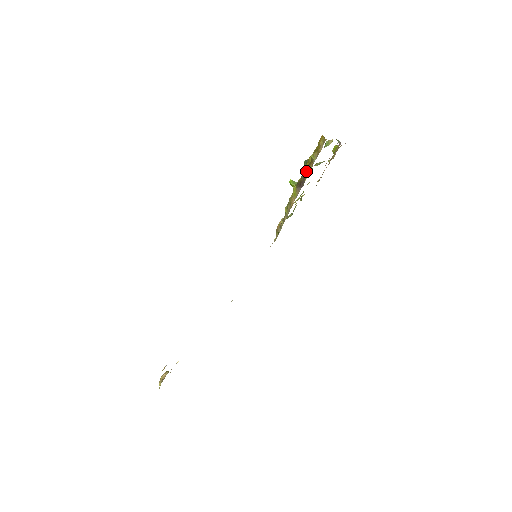
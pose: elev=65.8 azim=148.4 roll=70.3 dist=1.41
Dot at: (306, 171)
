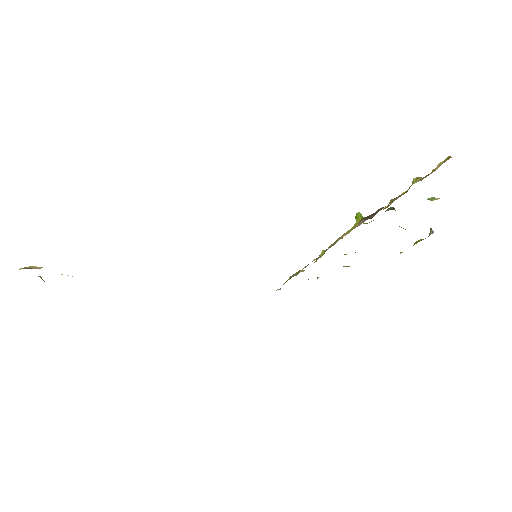
Dot at: occluded
